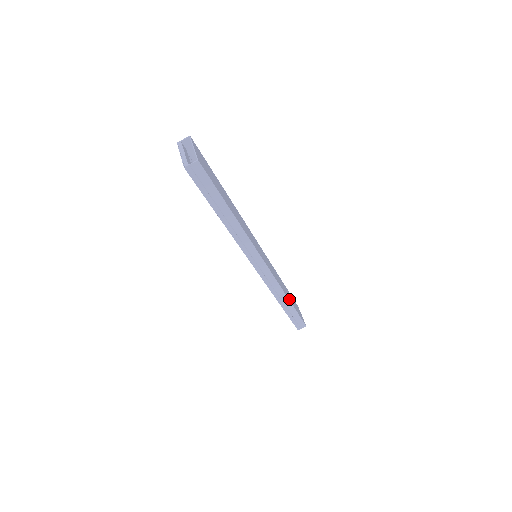
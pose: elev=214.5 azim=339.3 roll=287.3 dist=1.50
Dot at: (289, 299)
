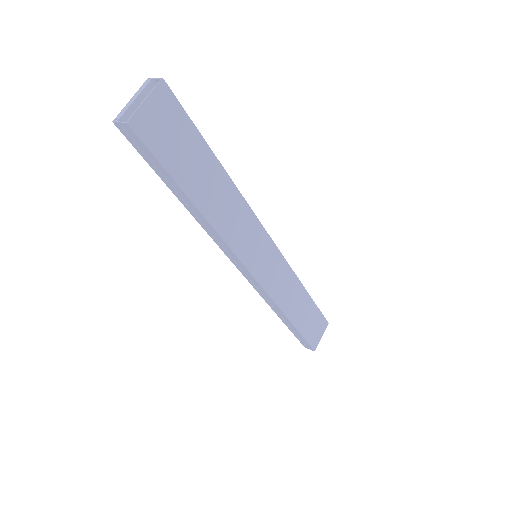
Dot at: (292, 318)
